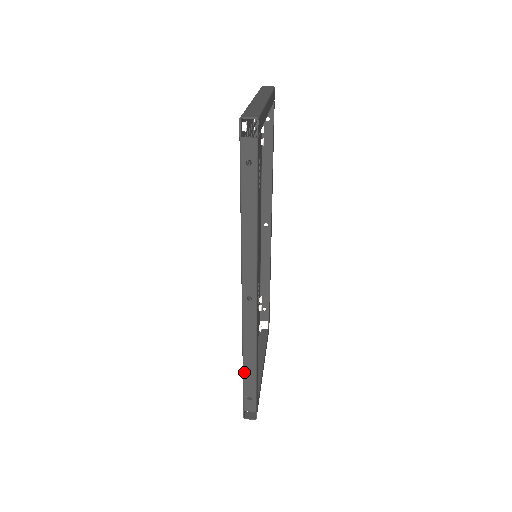
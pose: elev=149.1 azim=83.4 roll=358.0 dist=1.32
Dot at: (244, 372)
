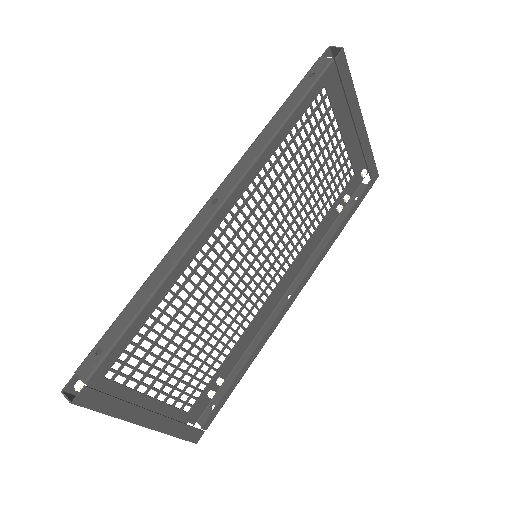
Dot at: (129, 303)
